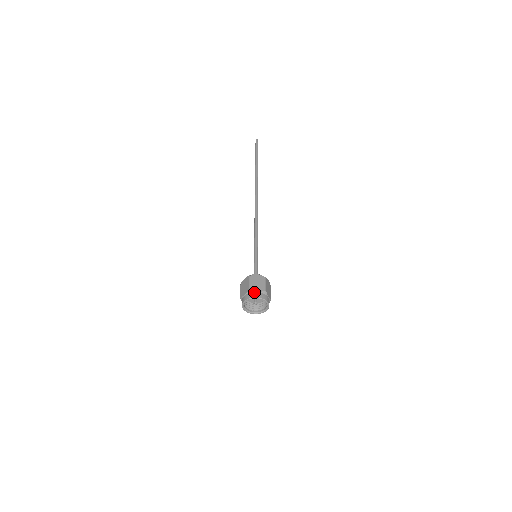
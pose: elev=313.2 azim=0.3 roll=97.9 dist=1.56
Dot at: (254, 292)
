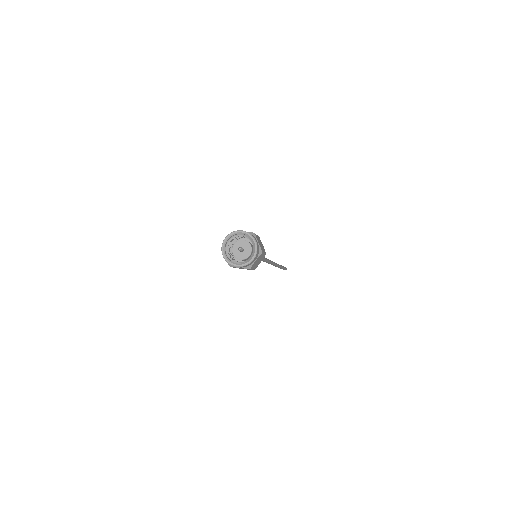
Dot at: occluded
